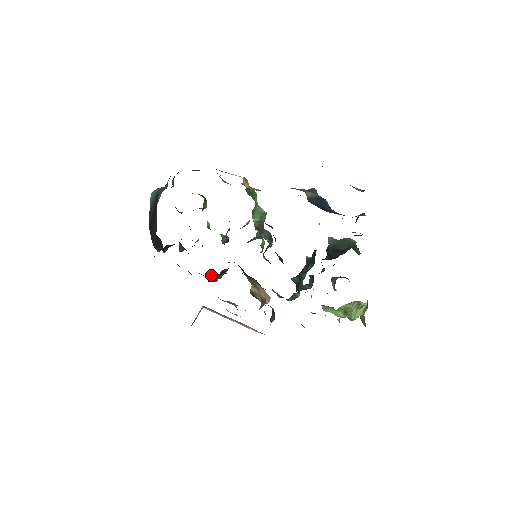
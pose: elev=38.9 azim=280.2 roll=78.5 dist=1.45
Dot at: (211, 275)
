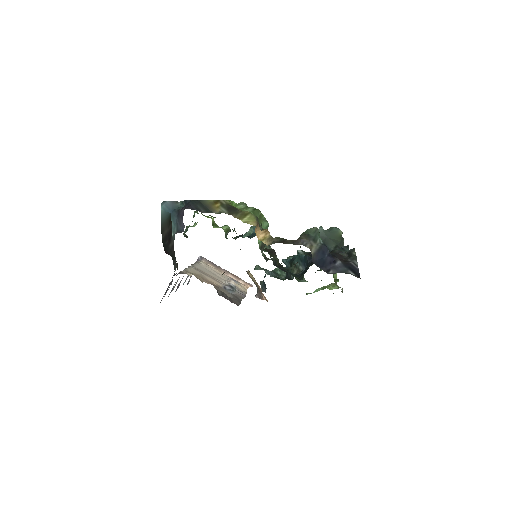
Dot at: occluded
